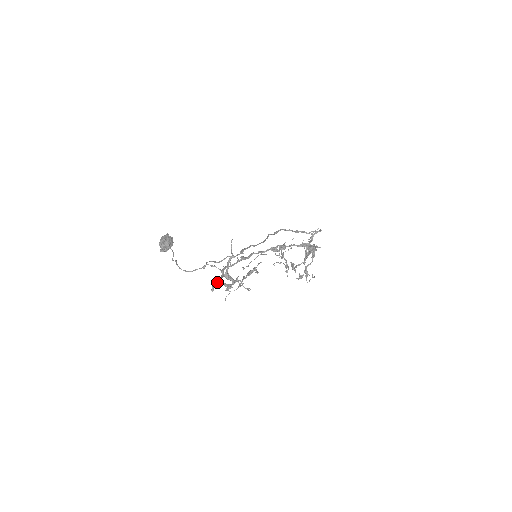
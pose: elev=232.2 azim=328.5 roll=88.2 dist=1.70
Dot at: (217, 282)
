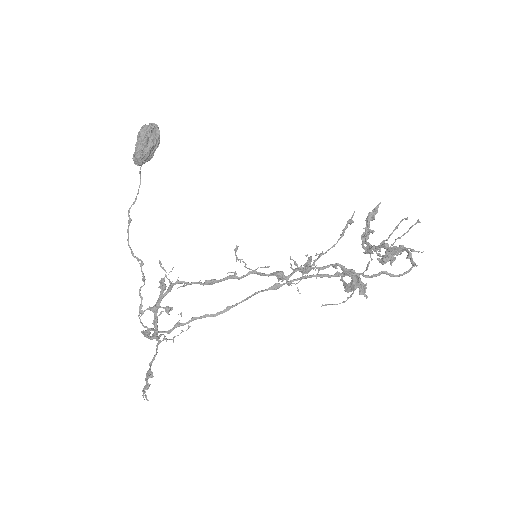
Dot at: (160, 291)
